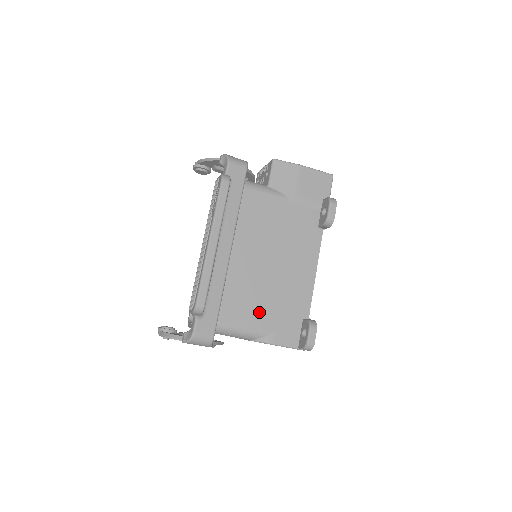
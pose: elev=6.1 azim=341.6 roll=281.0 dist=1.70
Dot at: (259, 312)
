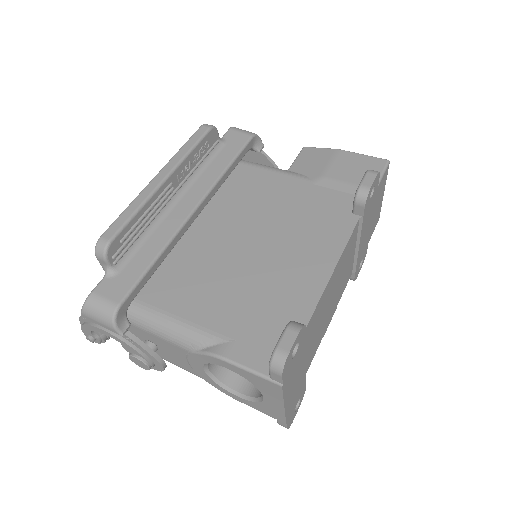
Dot at: (218, 305)
